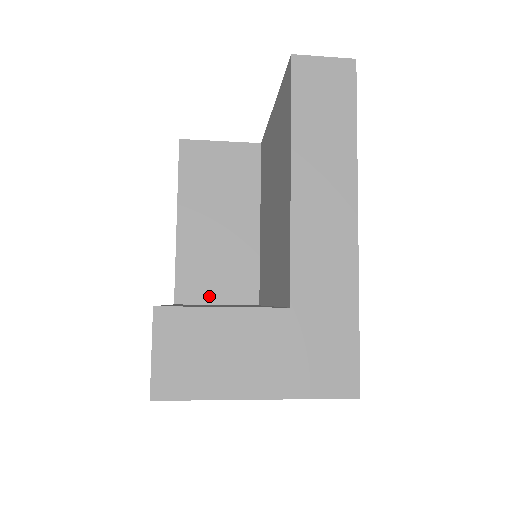
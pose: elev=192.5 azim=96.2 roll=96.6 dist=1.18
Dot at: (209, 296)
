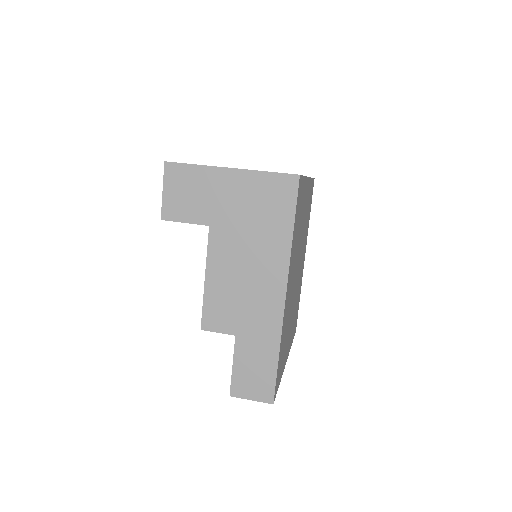
Dot at: occluded
